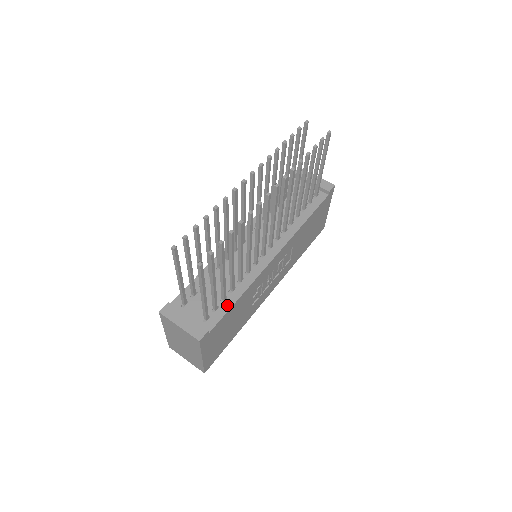
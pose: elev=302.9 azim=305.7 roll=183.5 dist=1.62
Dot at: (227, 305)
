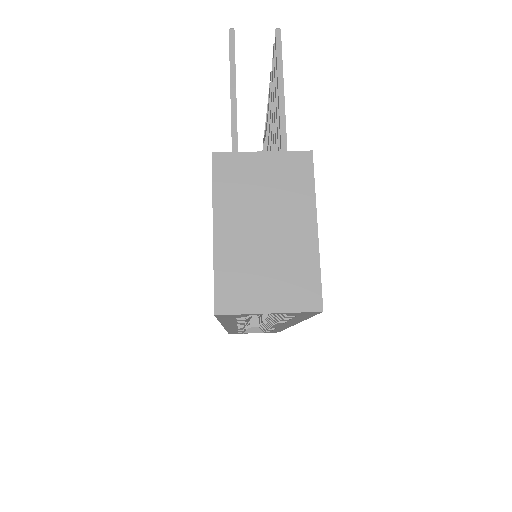
Dot at: occluded
